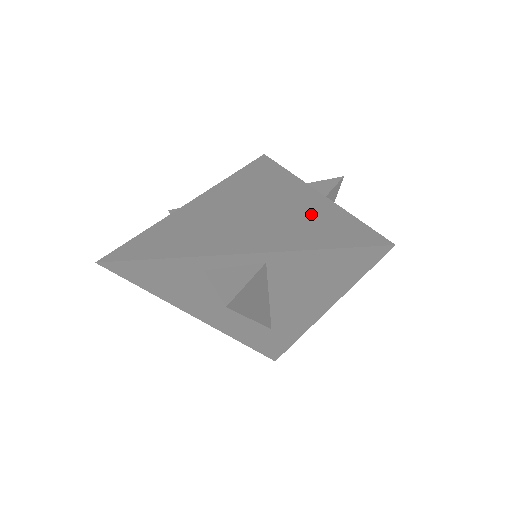
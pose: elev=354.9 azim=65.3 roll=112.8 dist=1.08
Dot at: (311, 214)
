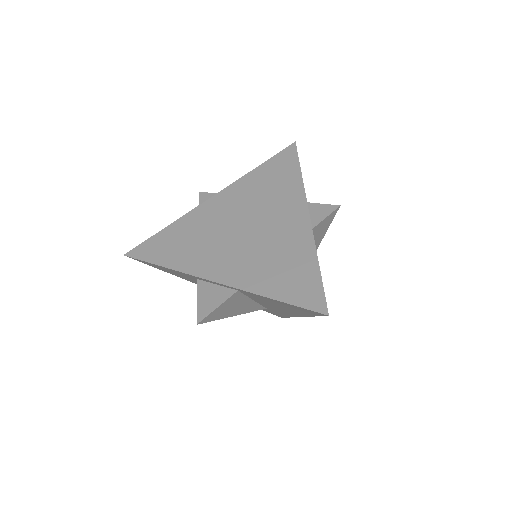
Dot at: (288, 250)
